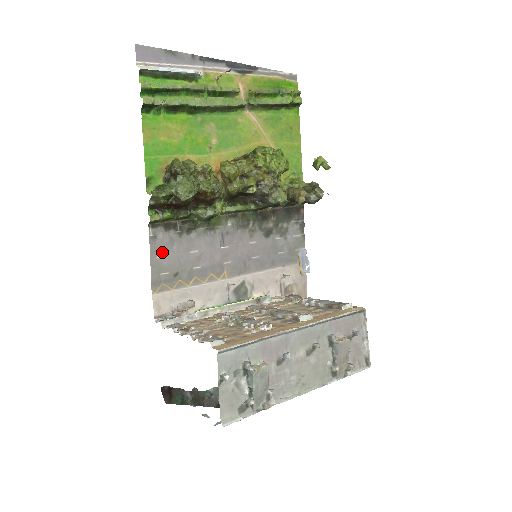
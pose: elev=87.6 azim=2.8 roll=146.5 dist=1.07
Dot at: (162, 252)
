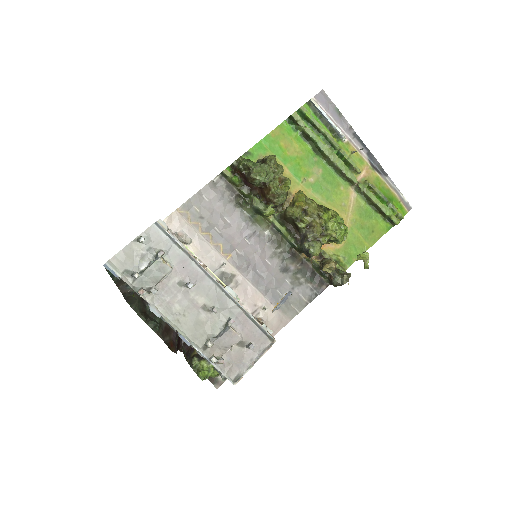
Dot at: (209, 196)
